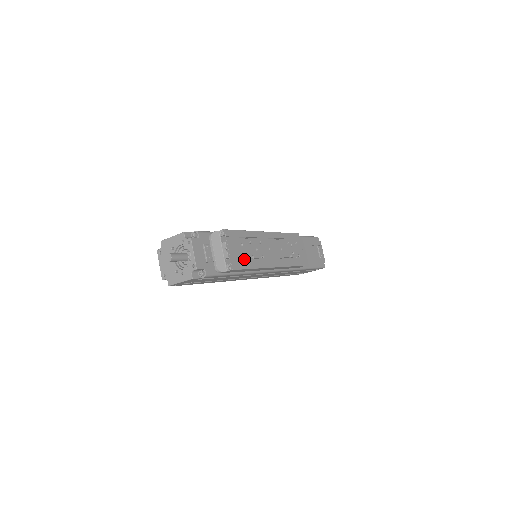
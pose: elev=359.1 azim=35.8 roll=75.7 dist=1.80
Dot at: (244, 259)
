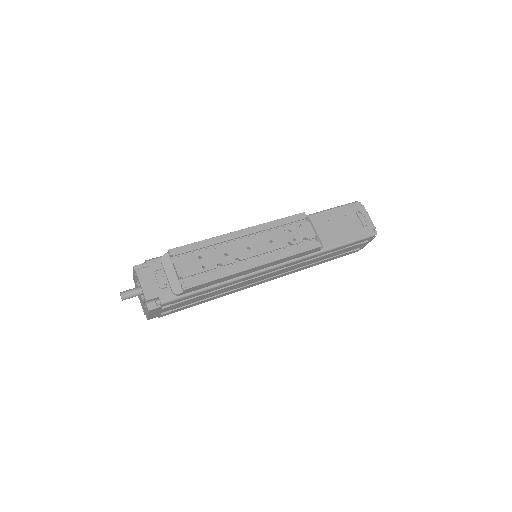
Dot at: (210, 271)
